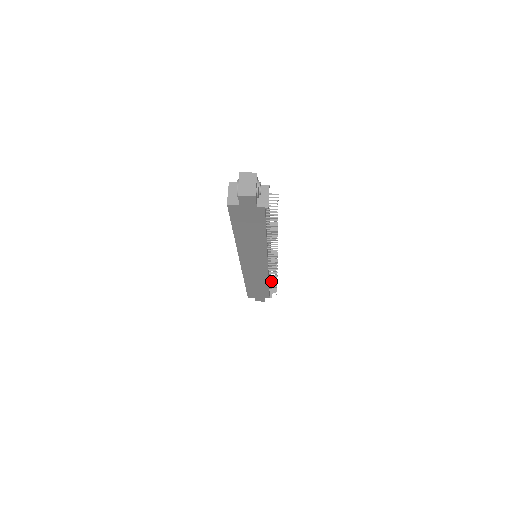
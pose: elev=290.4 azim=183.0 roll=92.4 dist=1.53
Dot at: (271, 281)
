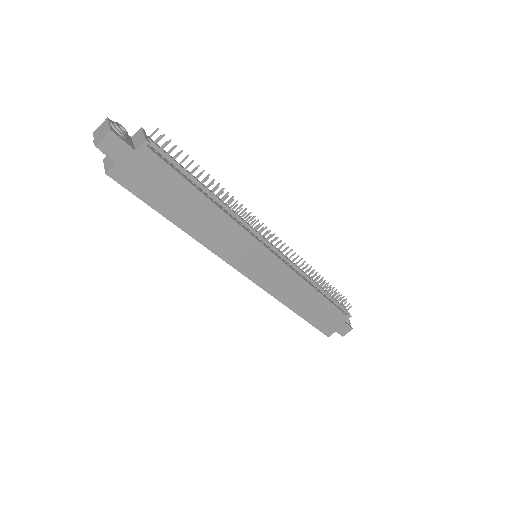
Dot at: occluded
